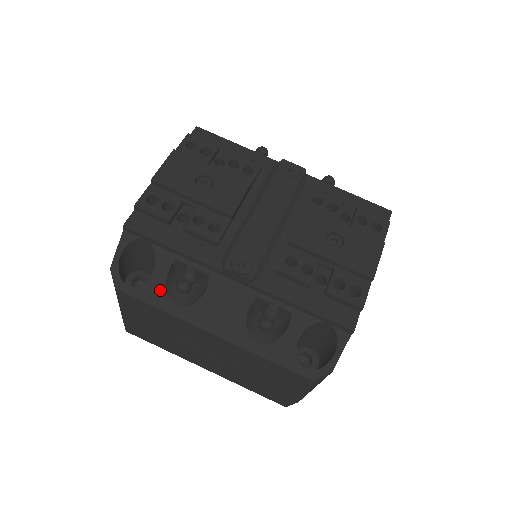
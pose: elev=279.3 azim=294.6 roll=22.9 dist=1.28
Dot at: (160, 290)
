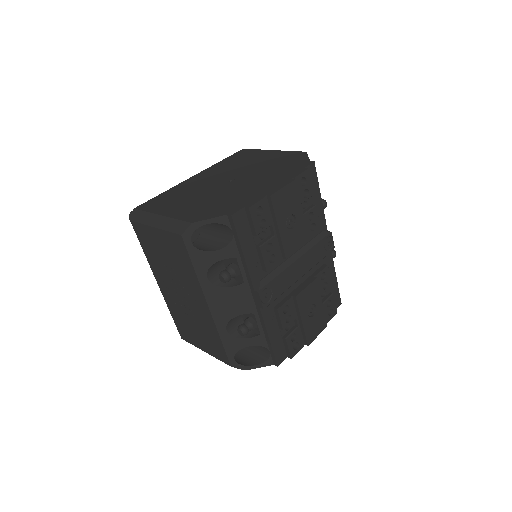
Dot at: (208, 262)
